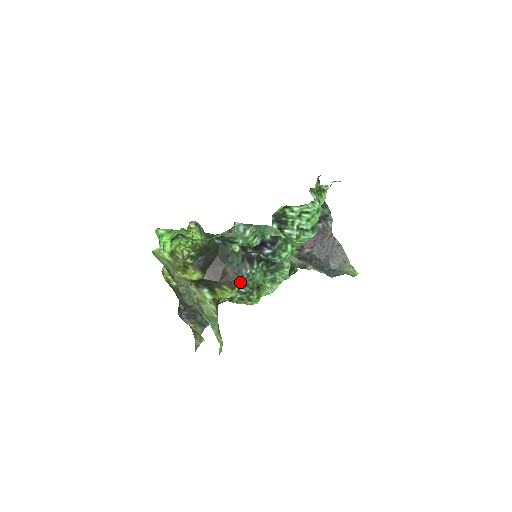
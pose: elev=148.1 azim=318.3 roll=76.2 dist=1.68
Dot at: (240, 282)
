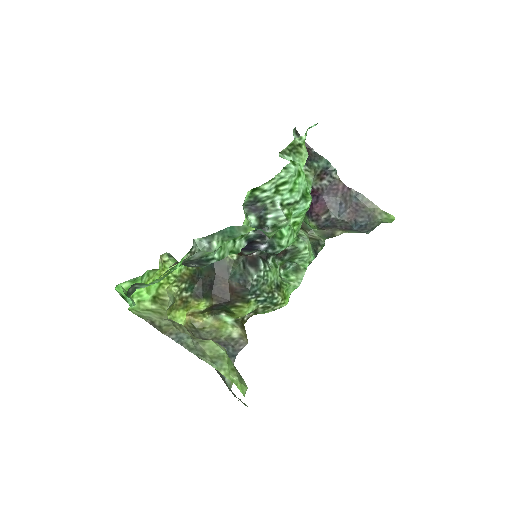
Dot at: (252, 292)
